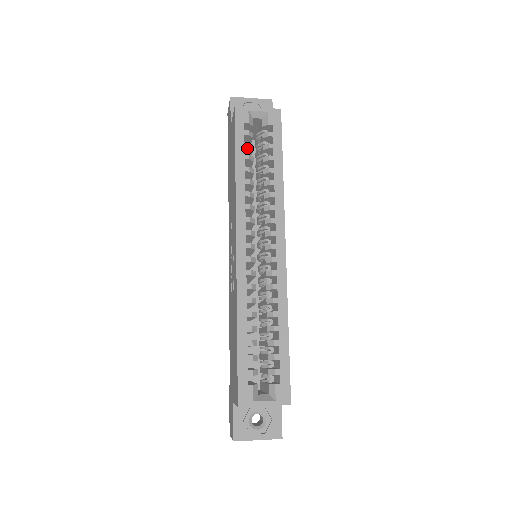
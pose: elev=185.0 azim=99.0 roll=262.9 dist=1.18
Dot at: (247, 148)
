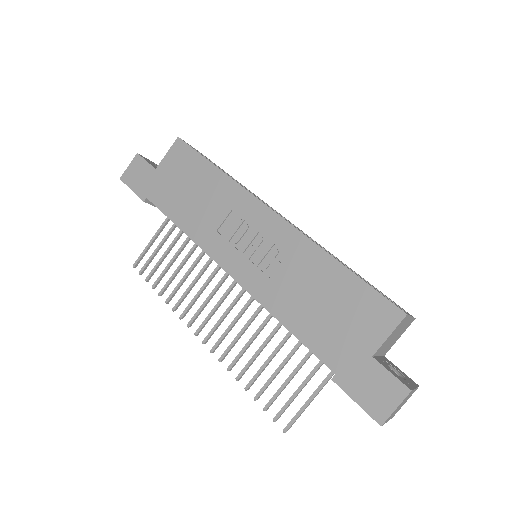
Dot at: occluded
